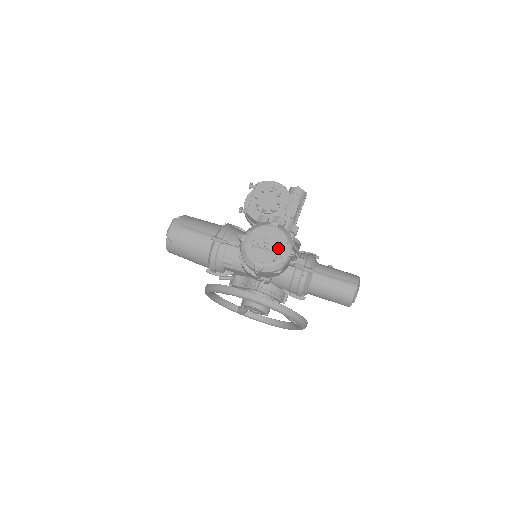
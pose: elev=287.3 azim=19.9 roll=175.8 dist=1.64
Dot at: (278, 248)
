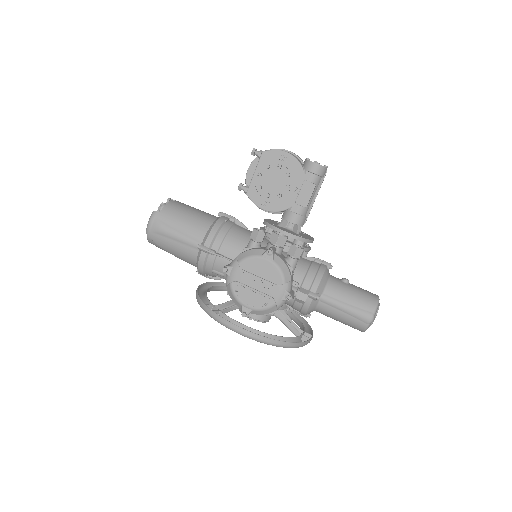
Dot at: (271, 290)
